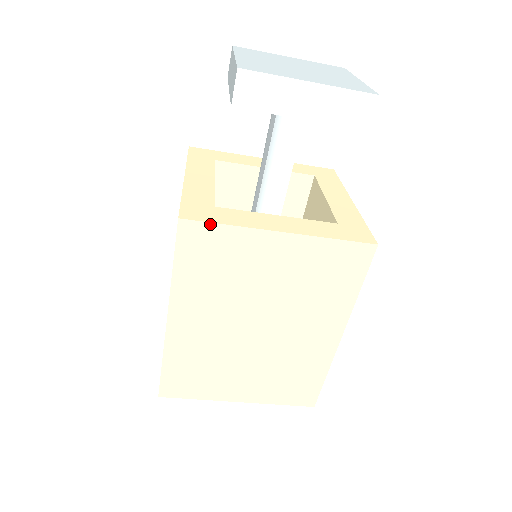
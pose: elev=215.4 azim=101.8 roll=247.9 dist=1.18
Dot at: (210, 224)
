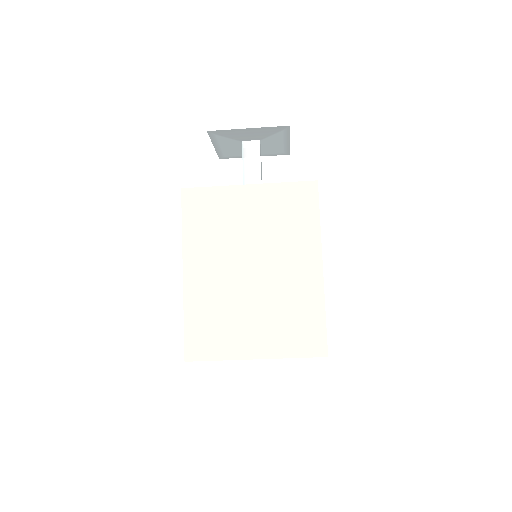
Dot at: (201, 188)
